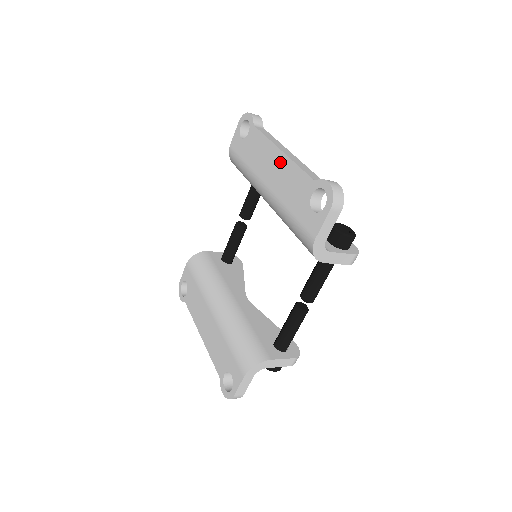
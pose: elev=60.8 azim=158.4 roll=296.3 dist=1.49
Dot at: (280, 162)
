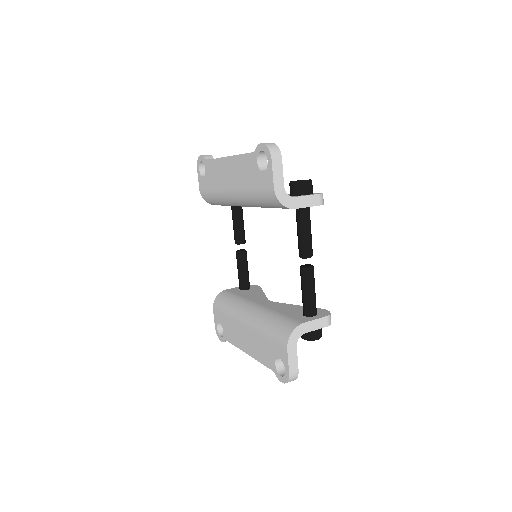
Dot at: (231, 164)
